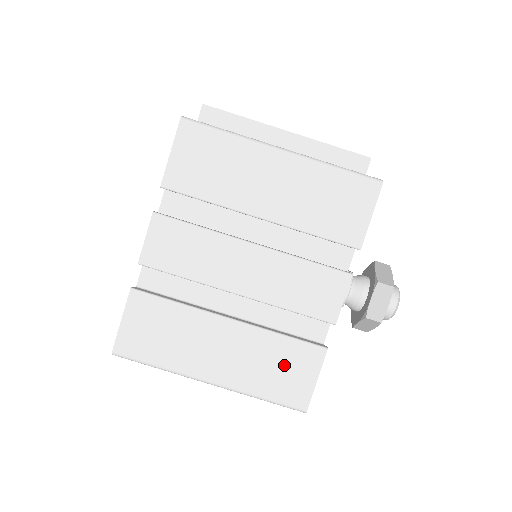
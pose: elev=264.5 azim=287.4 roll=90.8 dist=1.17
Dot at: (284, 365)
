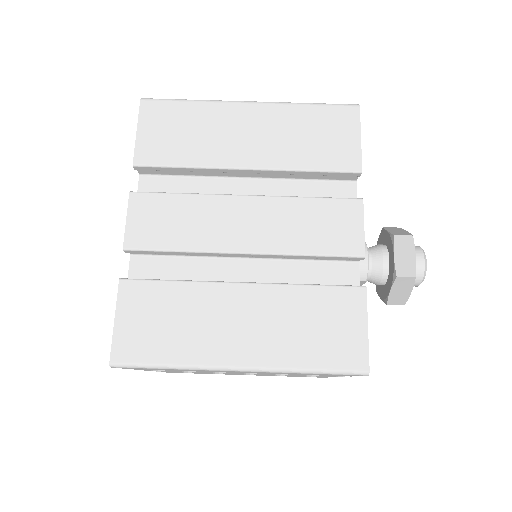
Dot at: (322, 320)
